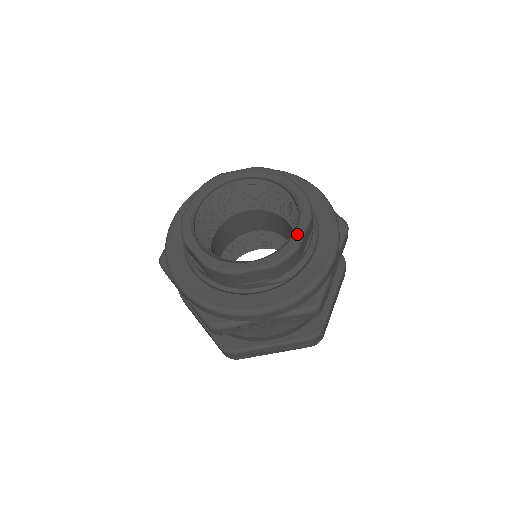
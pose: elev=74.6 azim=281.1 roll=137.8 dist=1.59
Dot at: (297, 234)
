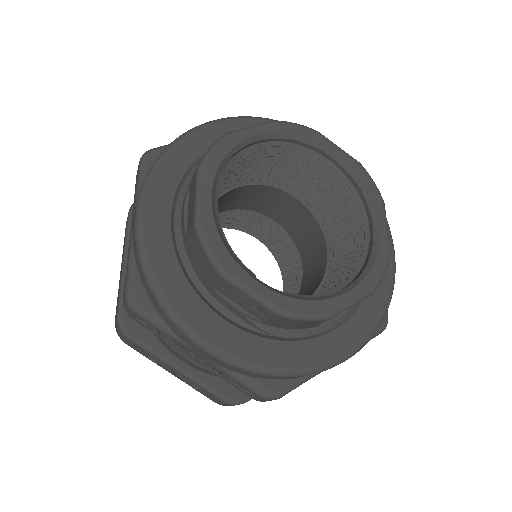
Dot at: (341, 299)
